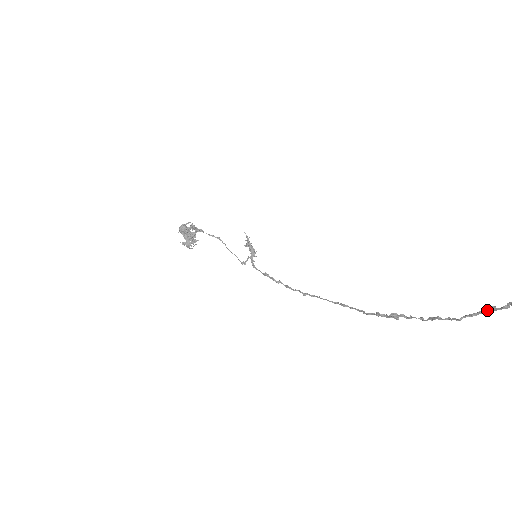
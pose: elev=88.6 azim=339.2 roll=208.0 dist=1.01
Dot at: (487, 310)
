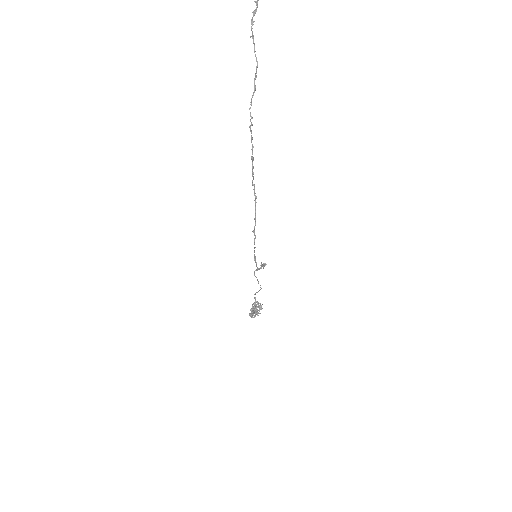
Dot at: (254, 91)
